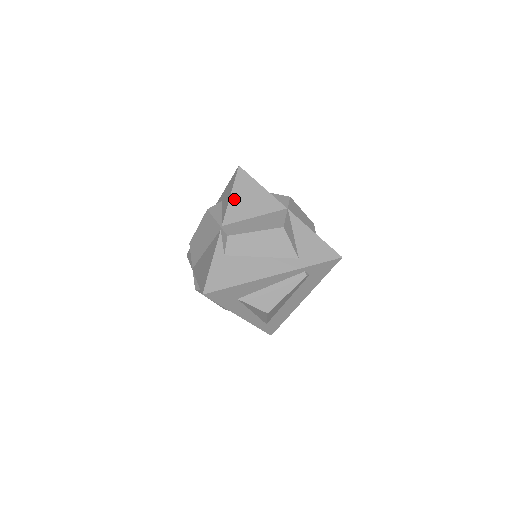
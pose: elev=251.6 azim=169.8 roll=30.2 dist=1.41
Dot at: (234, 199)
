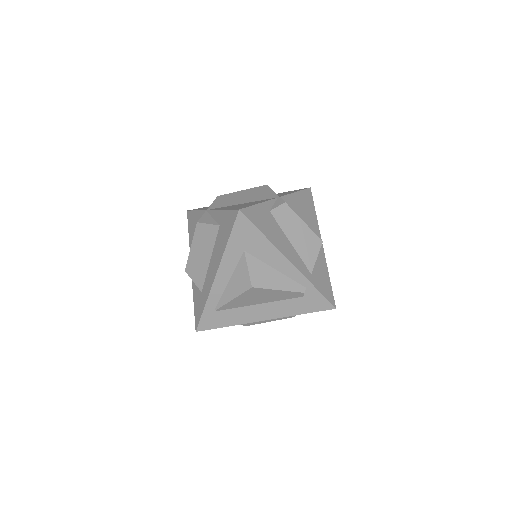
Dot at: (297, 196)
